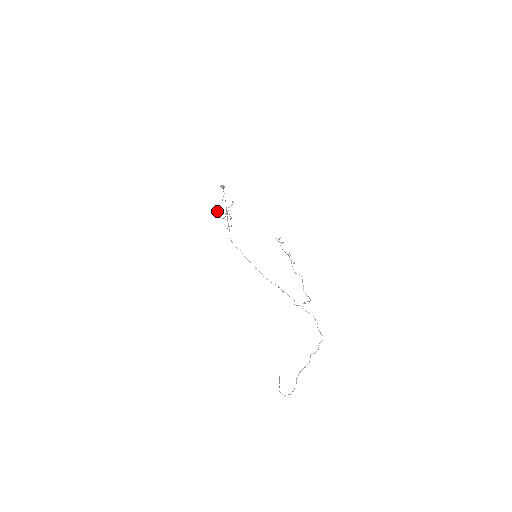
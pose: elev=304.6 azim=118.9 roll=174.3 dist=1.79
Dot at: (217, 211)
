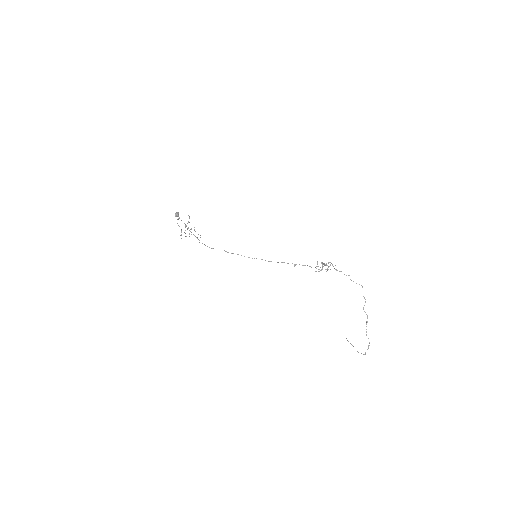
Dot at: (180, 235)
